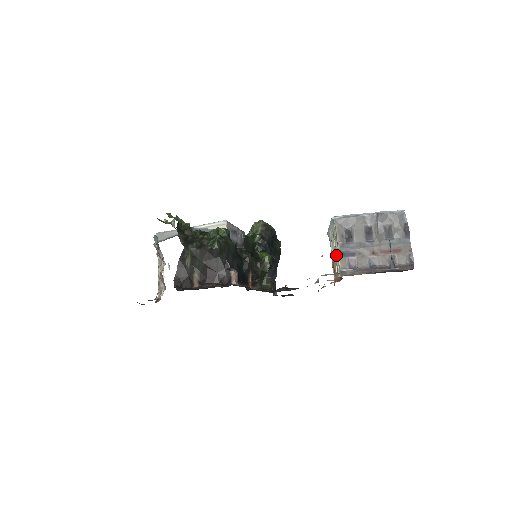
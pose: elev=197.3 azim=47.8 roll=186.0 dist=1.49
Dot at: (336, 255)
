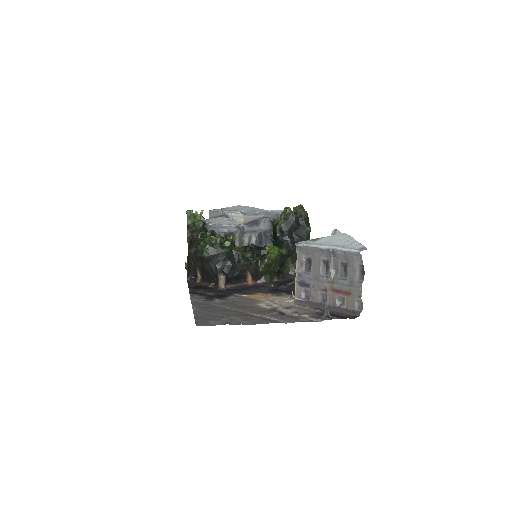
Dot at: (295, 282)
